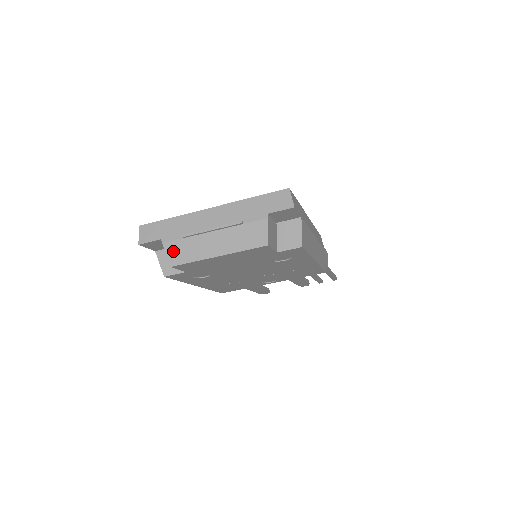
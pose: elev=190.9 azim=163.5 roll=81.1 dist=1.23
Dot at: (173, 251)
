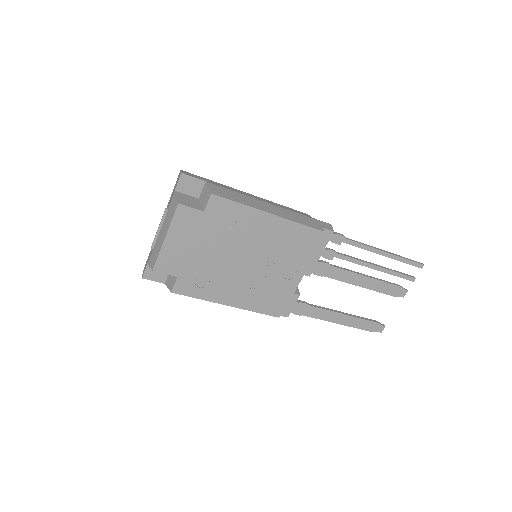
Dot at: (151, 262)
